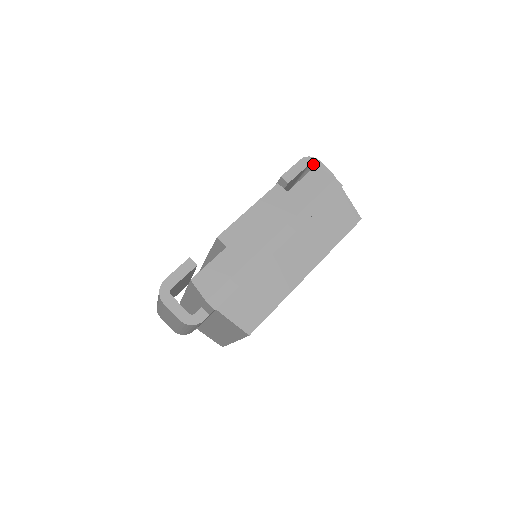
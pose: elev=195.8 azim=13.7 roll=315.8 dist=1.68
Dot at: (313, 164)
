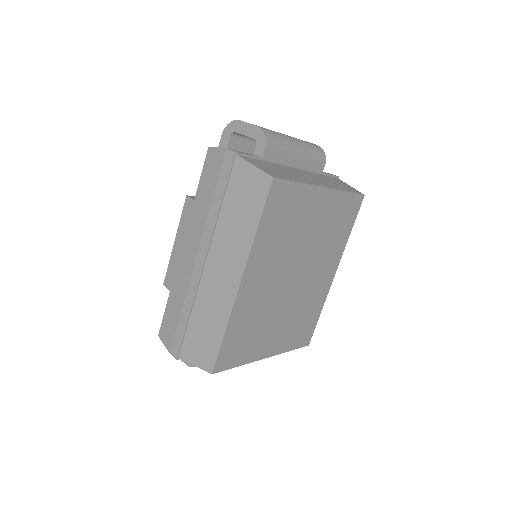
Dot at: (234, 130)
